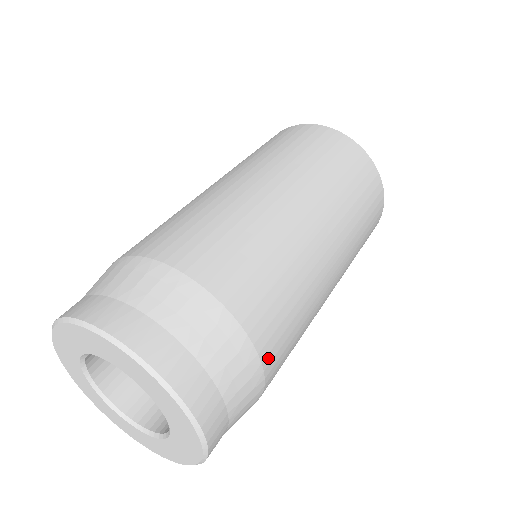
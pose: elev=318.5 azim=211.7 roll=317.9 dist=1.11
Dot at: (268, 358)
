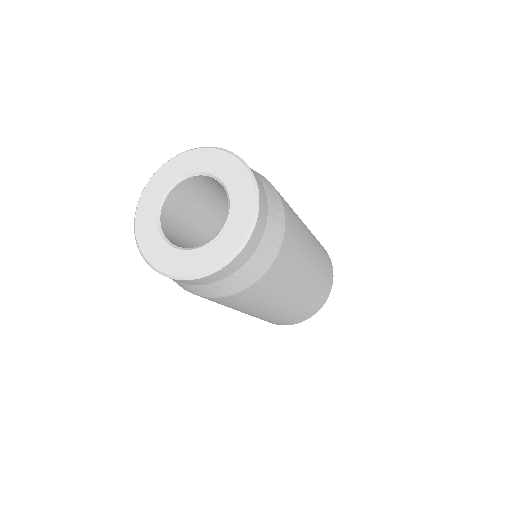
Dot at: (271, 271)
